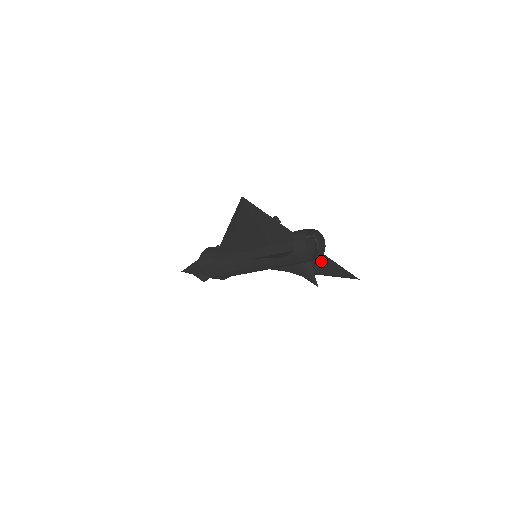
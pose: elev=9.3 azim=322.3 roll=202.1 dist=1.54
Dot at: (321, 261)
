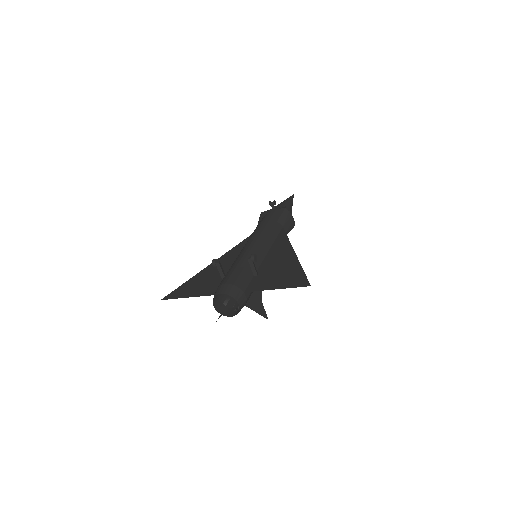
Dot at: (265, 286)
